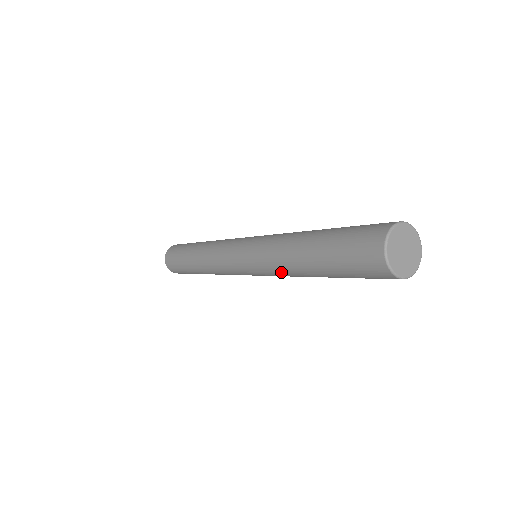
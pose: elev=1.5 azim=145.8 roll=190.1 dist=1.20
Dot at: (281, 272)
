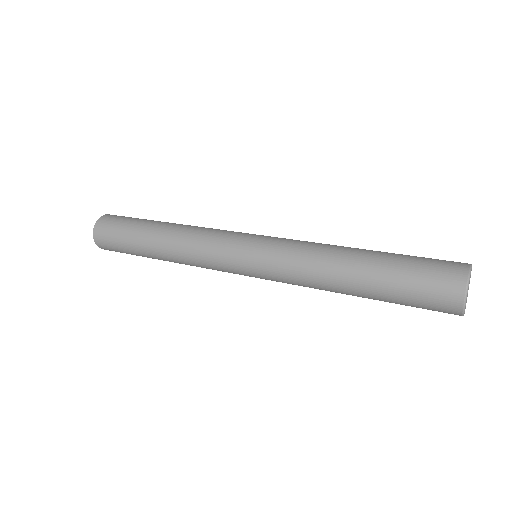
Dot at: (306, 275)
